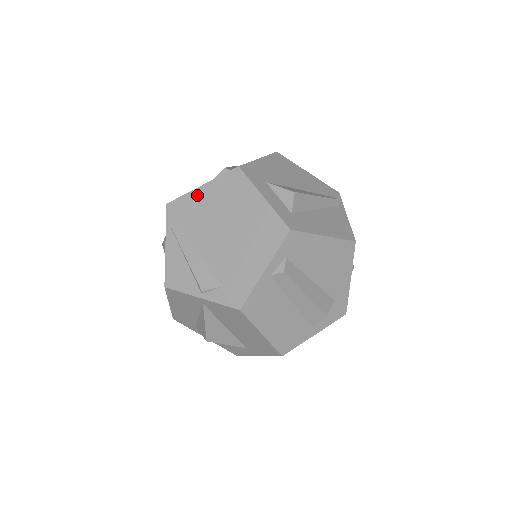
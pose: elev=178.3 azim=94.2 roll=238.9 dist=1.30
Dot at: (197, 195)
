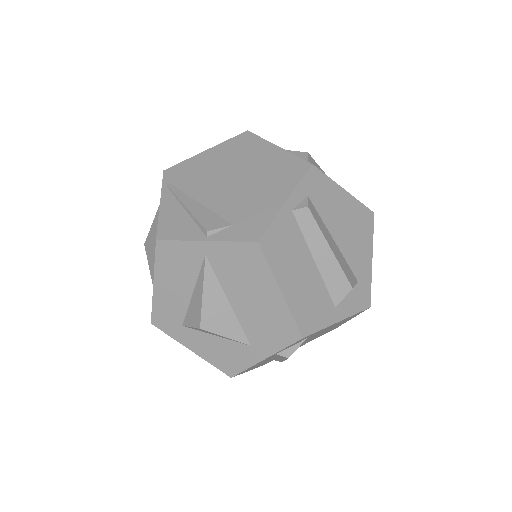
Dot at: (200, 158)
